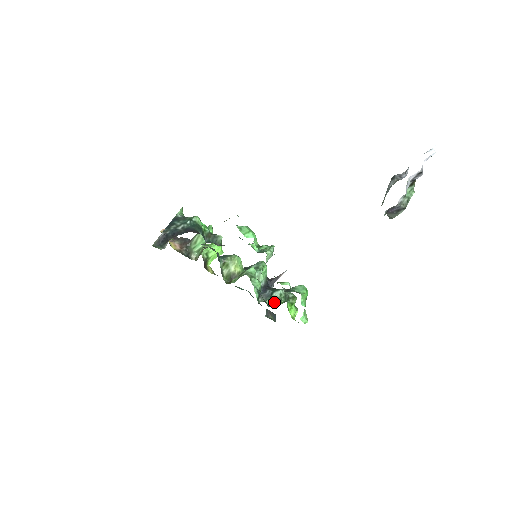
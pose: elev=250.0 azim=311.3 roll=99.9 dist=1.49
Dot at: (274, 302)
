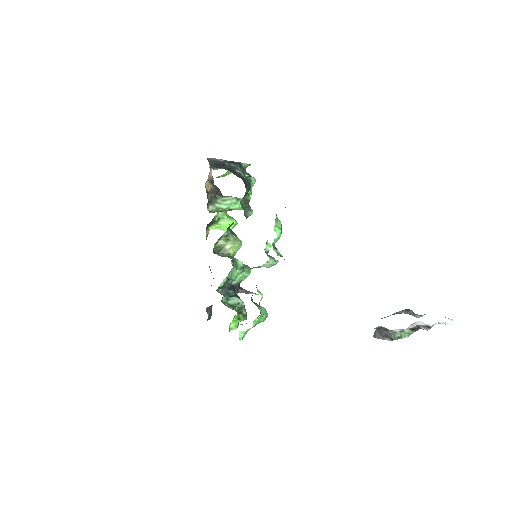
Dot at: (228, 303)
